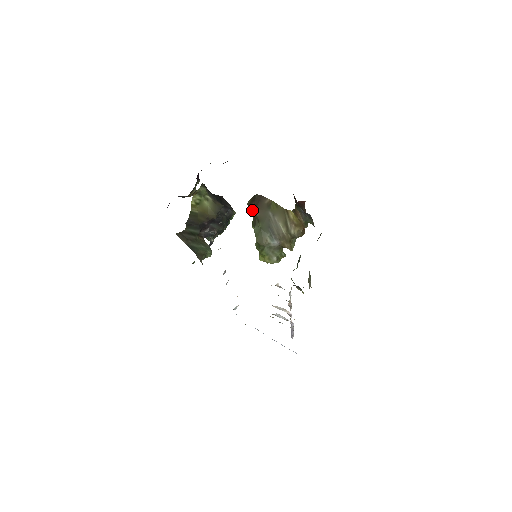
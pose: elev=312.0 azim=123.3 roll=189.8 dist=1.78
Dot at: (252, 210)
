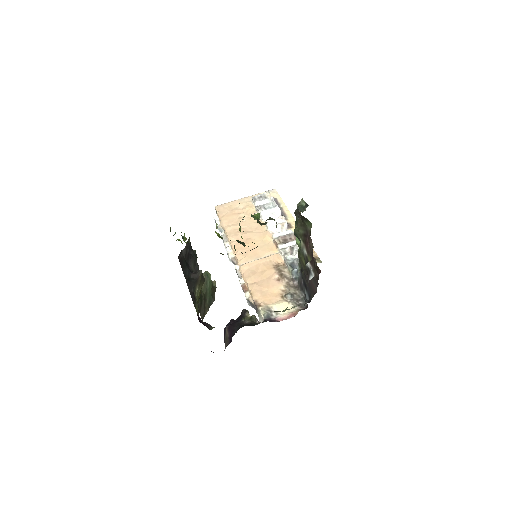
Dot at: occluded
